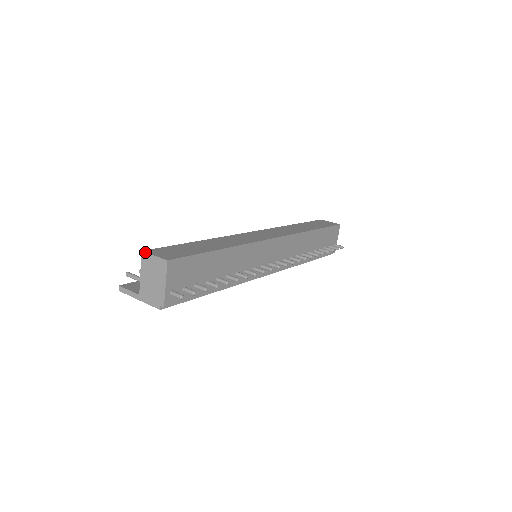
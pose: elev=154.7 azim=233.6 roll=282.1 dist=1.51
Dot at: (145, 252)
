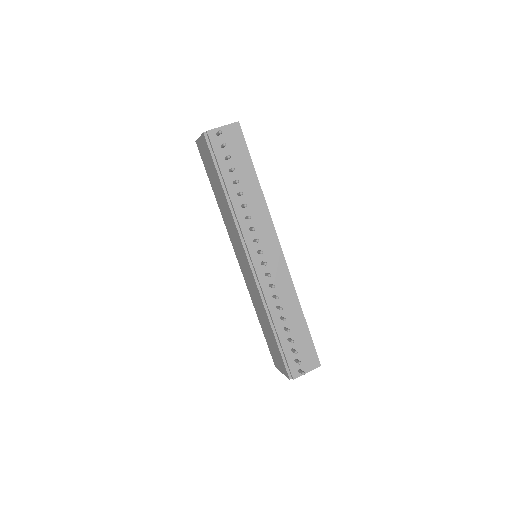
Dot at: occluded
